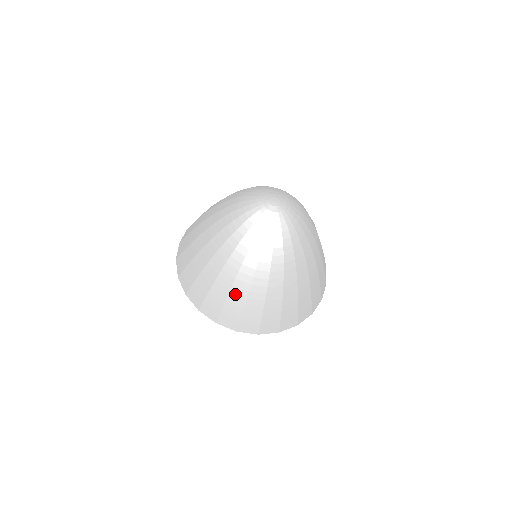
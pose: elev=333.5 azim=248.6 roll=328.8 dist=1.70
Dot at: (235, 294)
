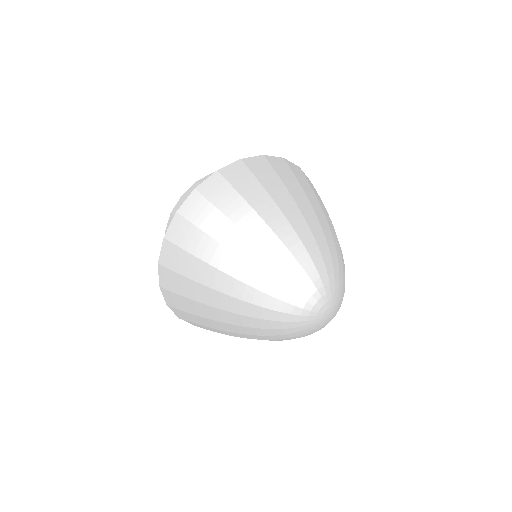
Dot at: occluded
